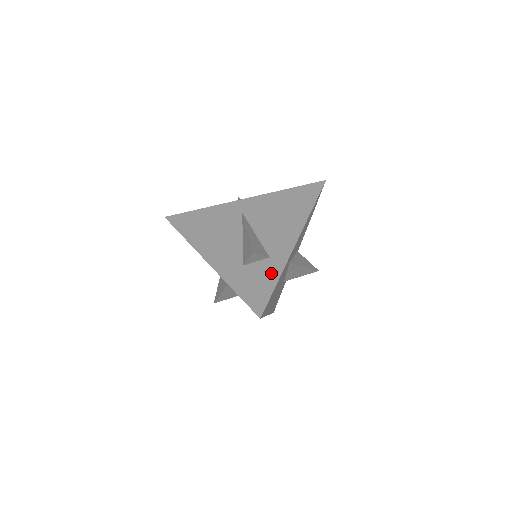
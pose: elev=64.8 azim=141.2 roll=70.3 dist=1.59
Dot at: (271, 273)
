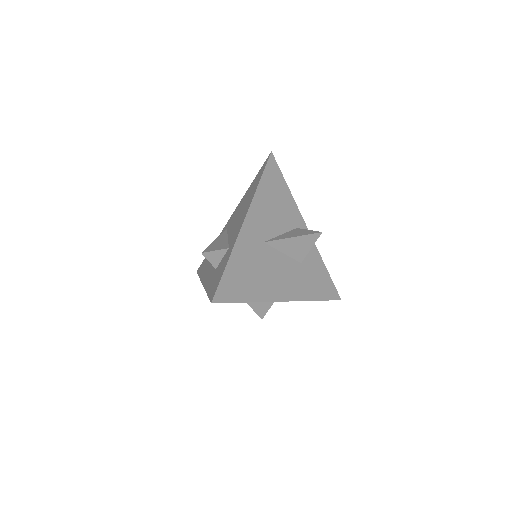
Dot at: (226, 260)
